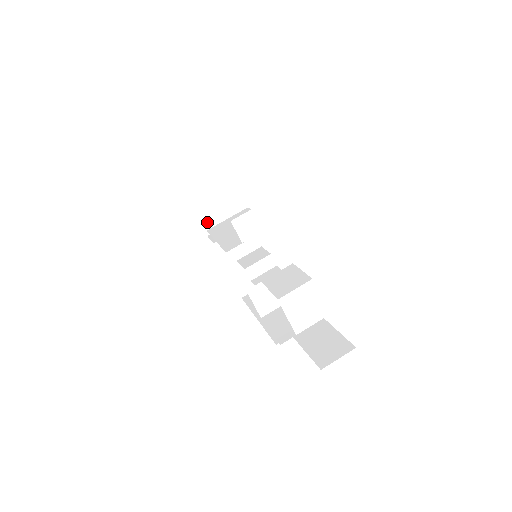
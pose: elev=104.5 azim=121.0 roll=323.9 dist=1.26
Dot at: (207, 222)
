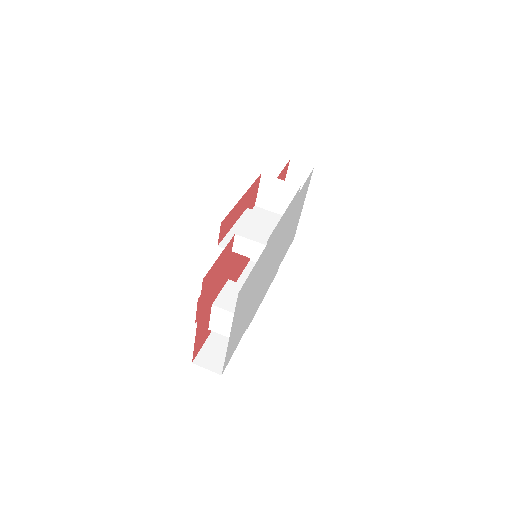
Dot at: (262, 198)
